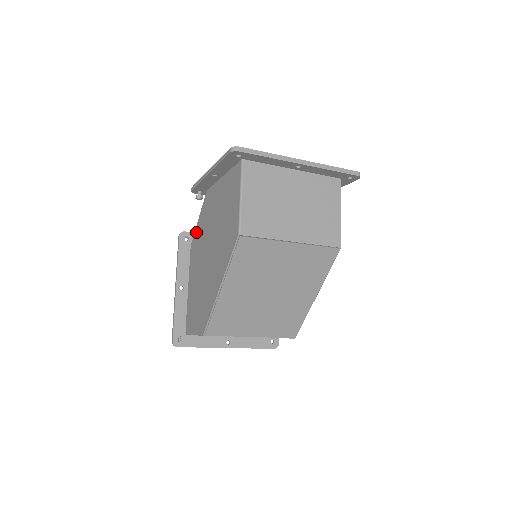
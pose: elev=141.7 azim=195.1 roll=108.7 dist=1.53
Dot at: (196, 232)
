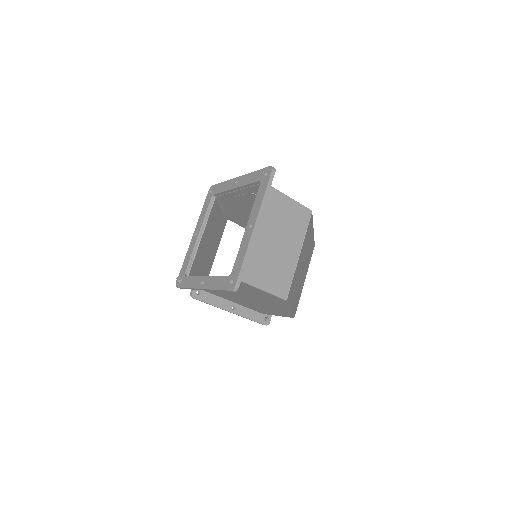
Dot at: occluded
